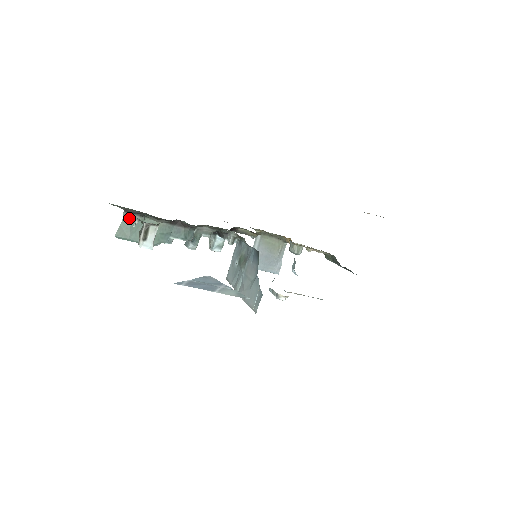
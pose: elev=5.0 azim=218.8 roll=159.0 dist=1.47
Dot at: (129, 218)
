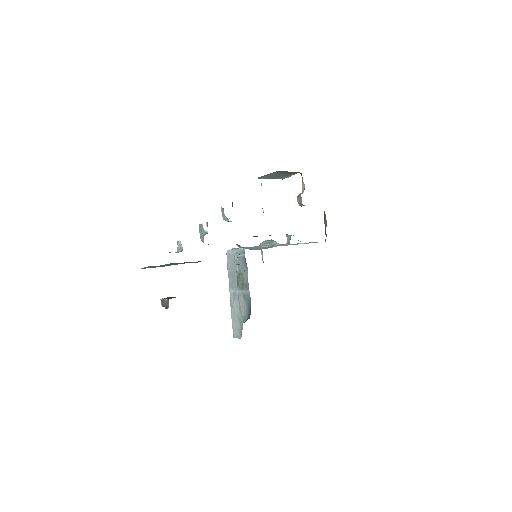
Dot at: (153, 266)
